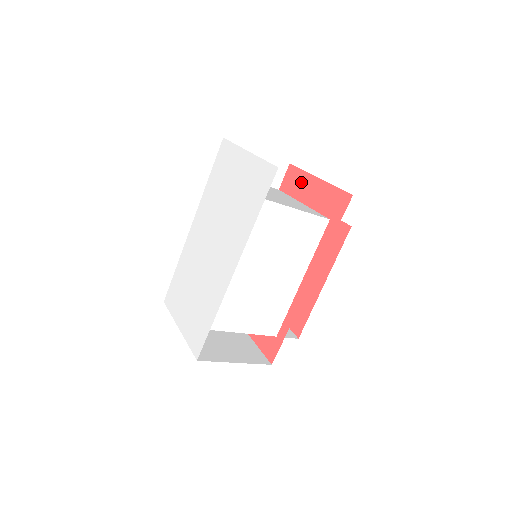
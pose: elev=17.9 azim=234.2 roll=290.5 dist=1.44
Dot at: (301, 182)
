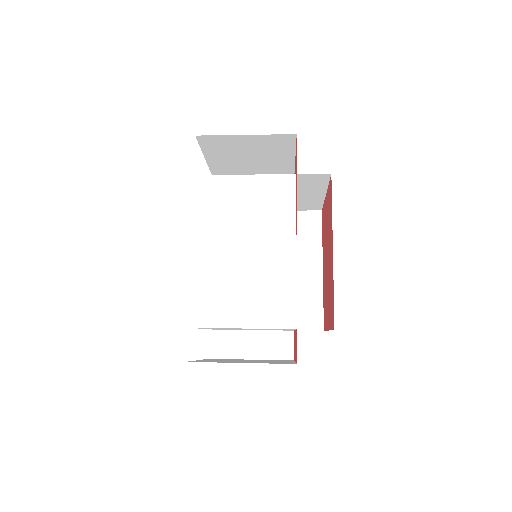
Dot at: occluded
